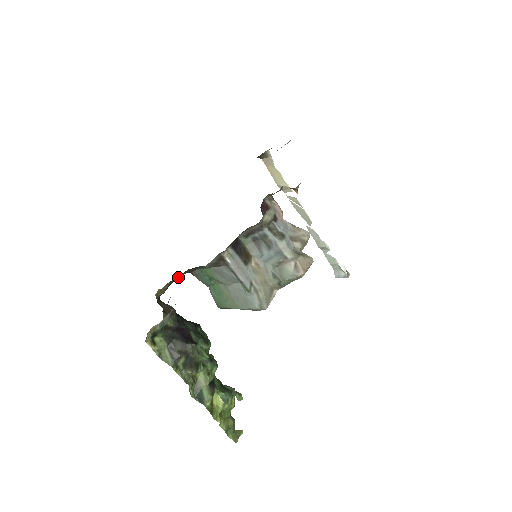
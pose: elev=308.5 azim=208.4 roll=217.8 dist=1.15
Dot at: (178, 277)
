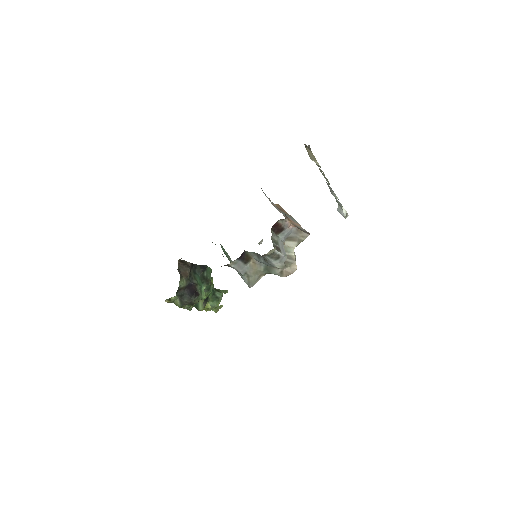
Dot at: occluded
